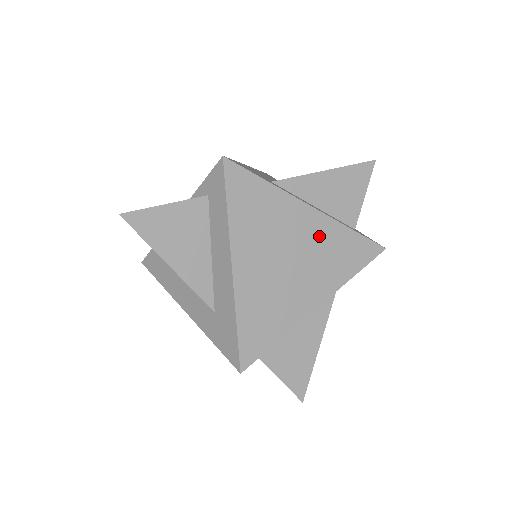
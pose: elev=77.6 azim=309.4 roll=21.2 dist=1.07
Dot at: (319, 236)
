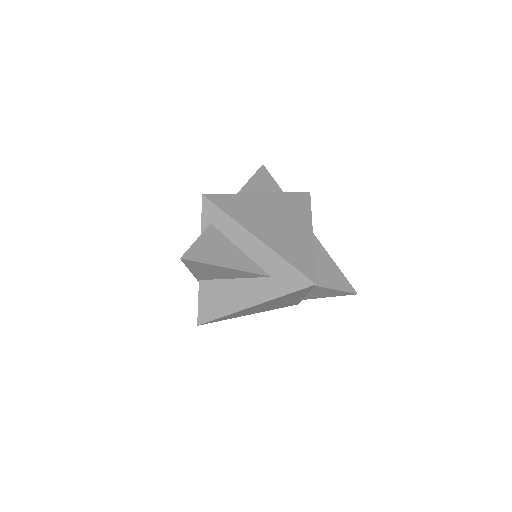
Dot at: (278, 203)
